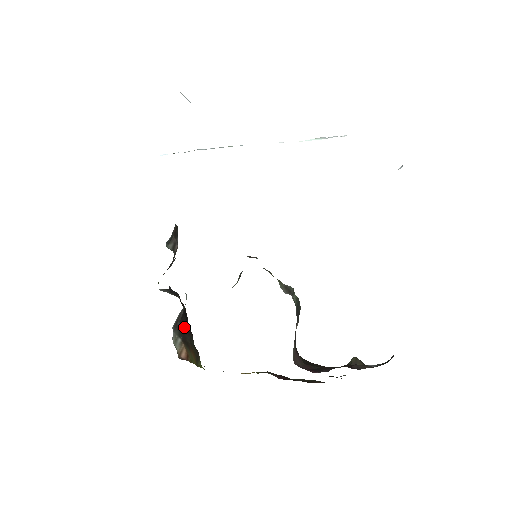
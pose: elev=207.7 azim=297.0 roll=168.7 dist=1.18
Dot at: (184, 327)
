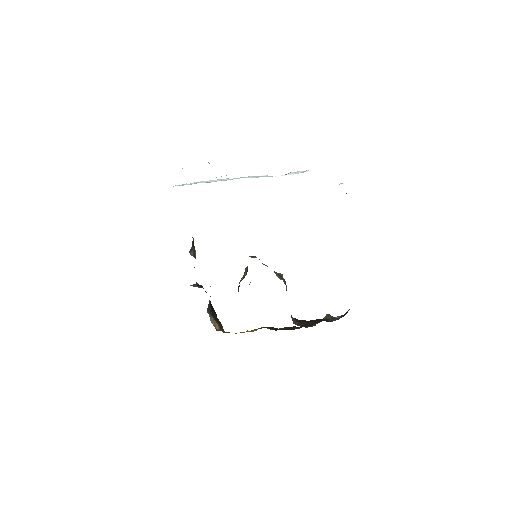
Dot at: (211, 308)
